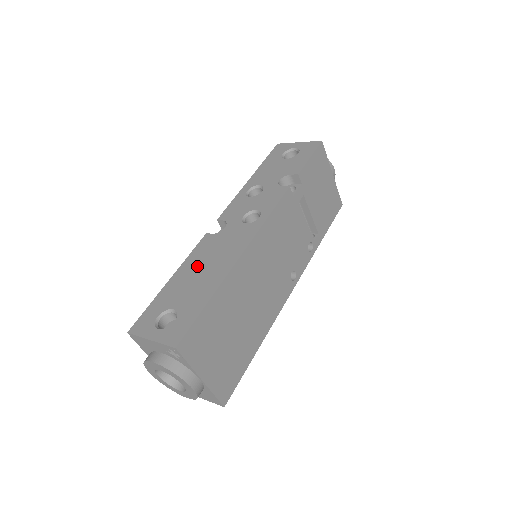
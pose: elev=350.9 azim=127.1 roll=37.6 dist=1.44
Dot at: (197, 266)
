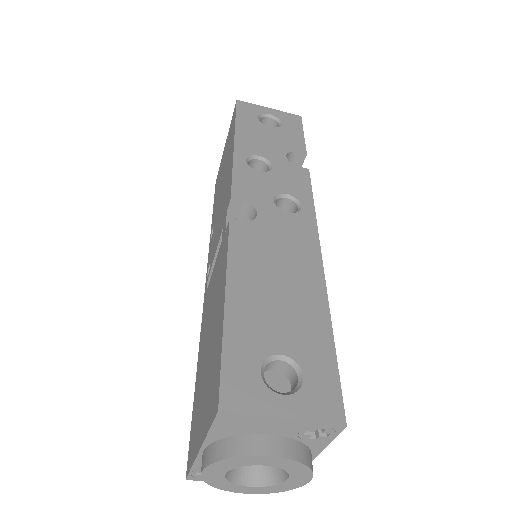
Dot at: (262, 275)
